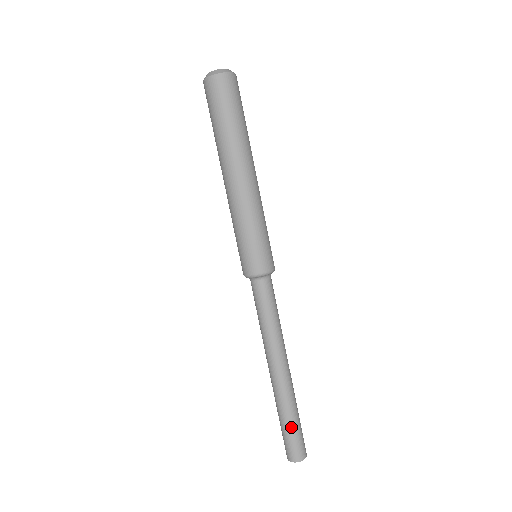
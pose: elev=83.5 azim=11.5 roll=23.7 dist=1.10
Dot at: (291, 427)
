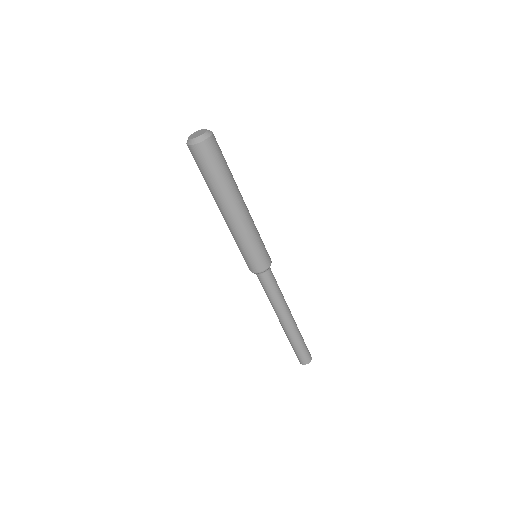
Dot at: (304, 344)
